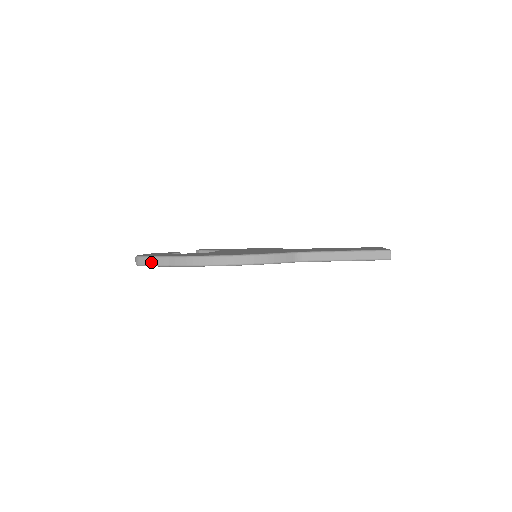
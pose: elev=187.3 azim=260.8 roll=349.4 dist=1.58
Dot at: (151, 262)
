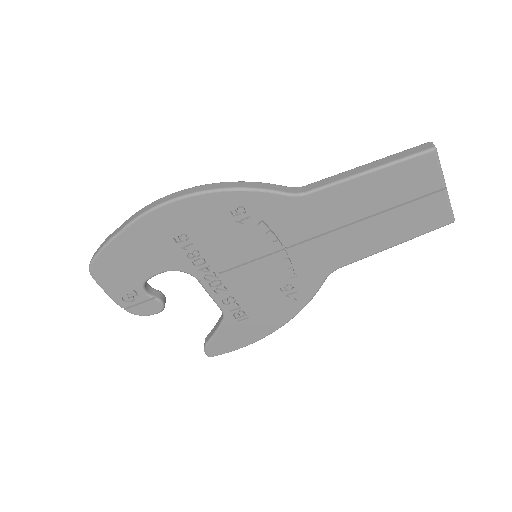
Dot at: (102, 245)
